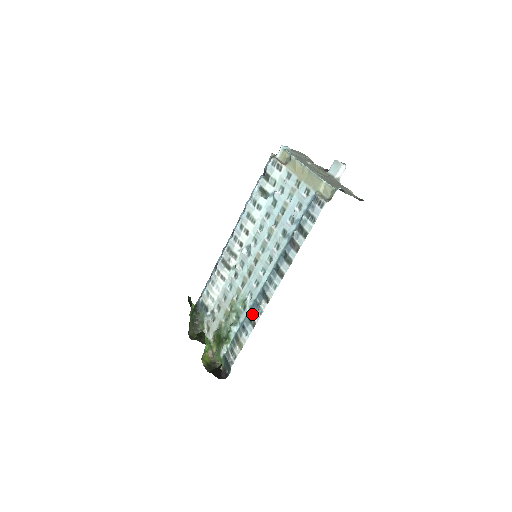
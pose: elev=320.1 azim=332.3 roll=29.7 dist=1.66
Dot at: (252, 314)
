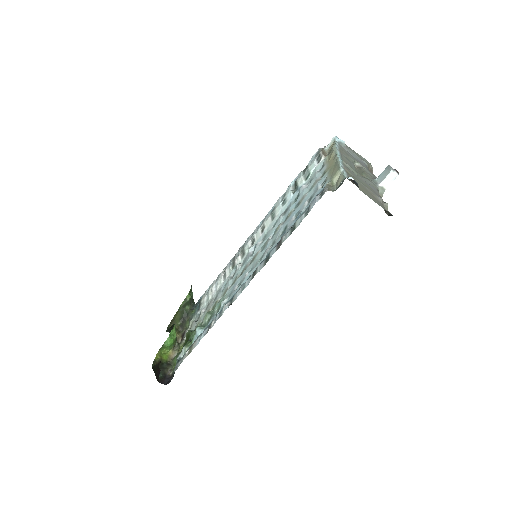
Dot at: (215, 317)
